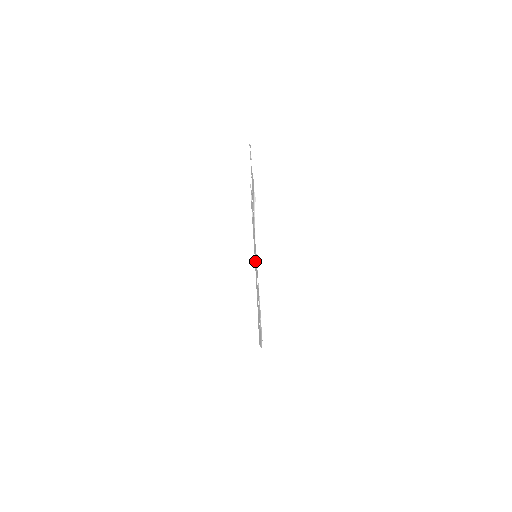
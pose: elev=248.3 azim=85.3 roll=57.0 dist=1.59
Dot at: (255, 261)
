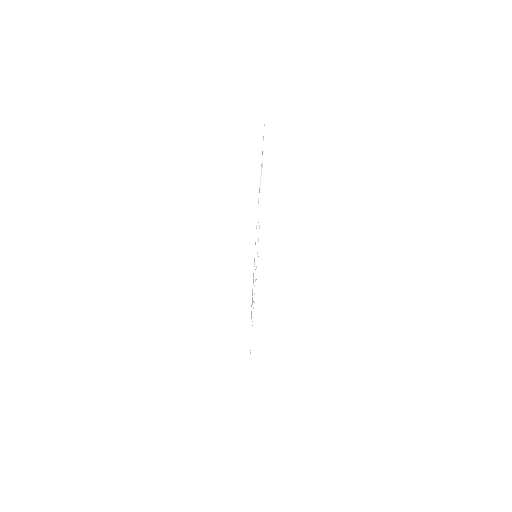
Dot at: occluded
